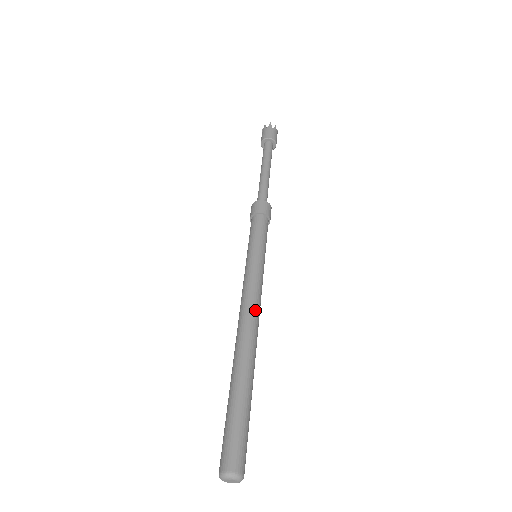
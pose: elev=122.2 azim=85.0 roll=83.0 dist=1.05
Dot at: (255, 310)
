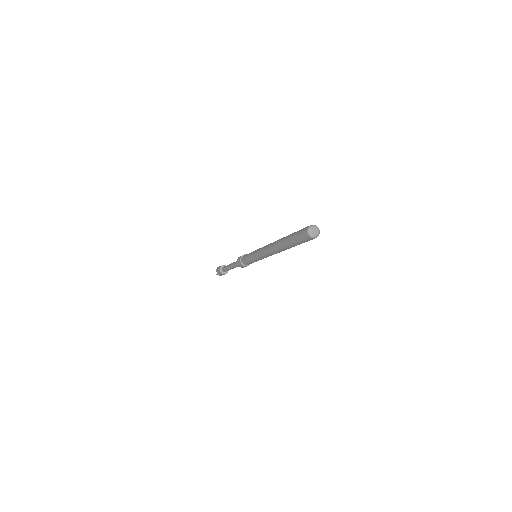
Dot at: occluded
